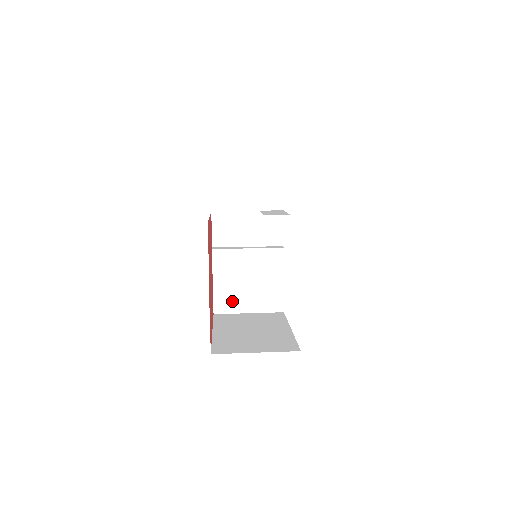
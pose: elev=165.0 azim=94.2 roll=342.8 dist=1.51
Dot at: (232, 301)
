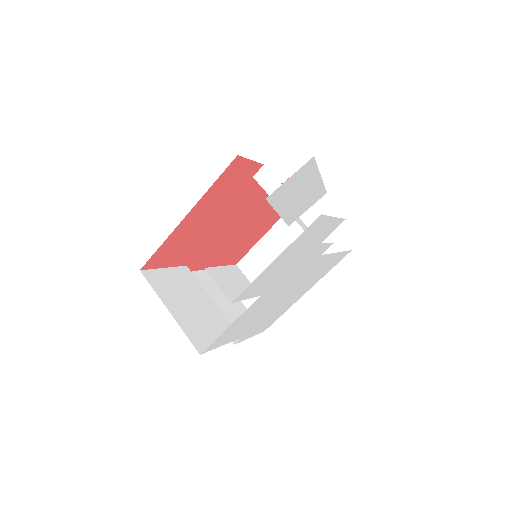
Dot at: occluded
